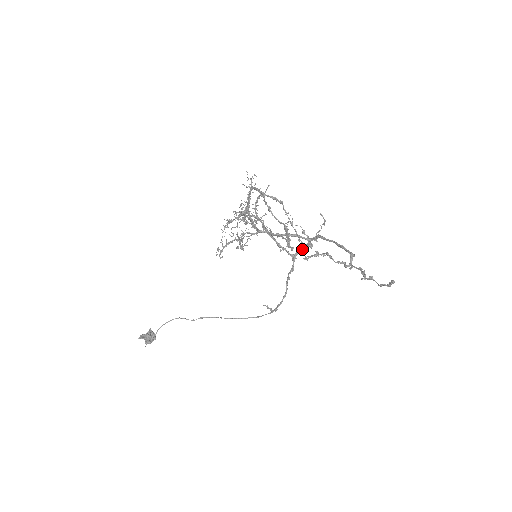
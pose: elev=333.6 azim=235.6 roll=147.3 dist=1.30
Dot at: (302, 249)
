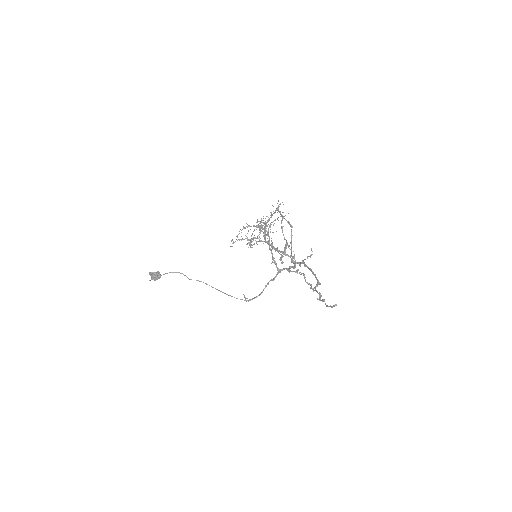
Dot at: (287, 268)
